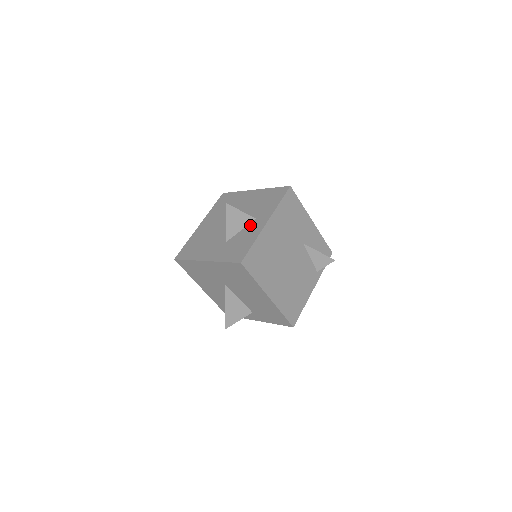
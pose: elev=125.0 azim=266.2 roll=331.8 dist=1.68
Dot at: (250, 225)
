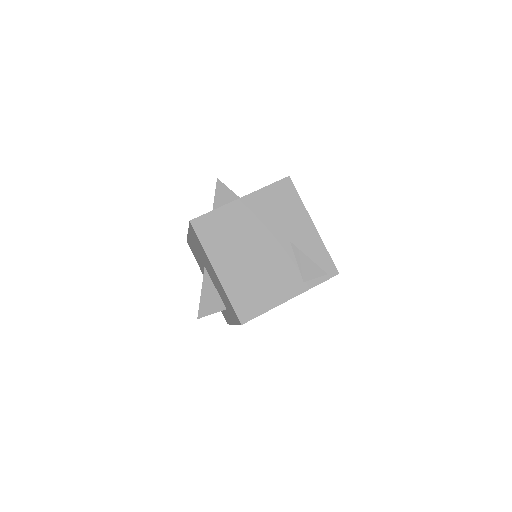
Dot at: occluded
